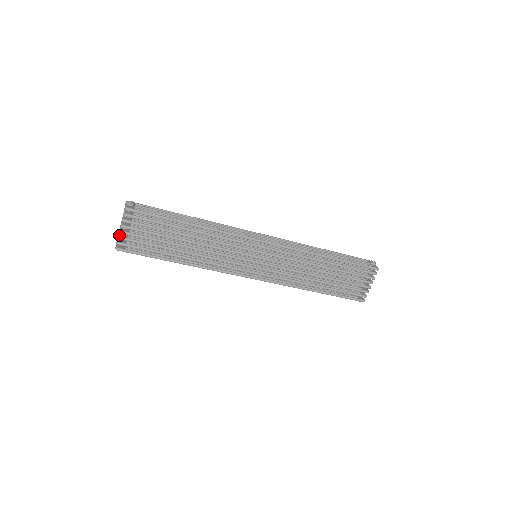
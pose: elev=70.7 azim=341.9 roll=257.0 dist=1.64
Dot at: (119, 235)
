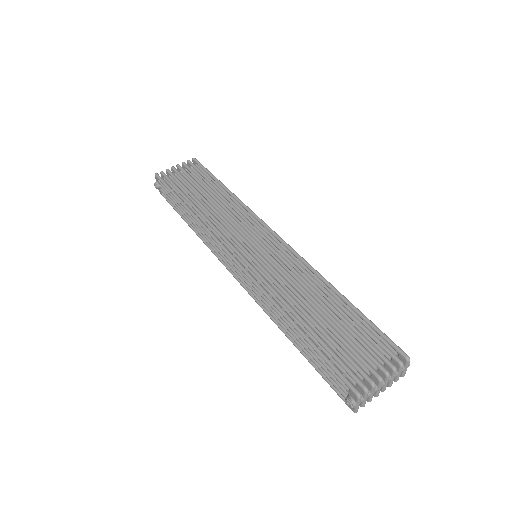
Dot at: occluded
